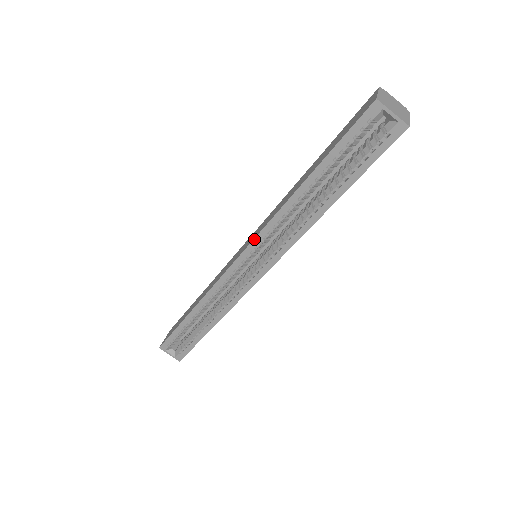
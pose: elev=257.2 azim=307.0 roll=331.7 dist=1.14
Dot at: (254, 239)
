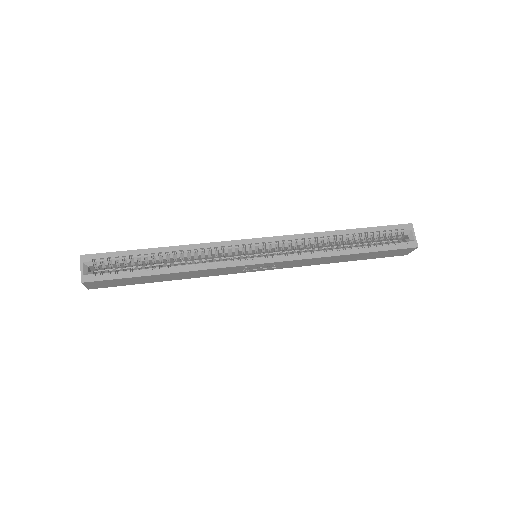
Dot at: (282, 236)
